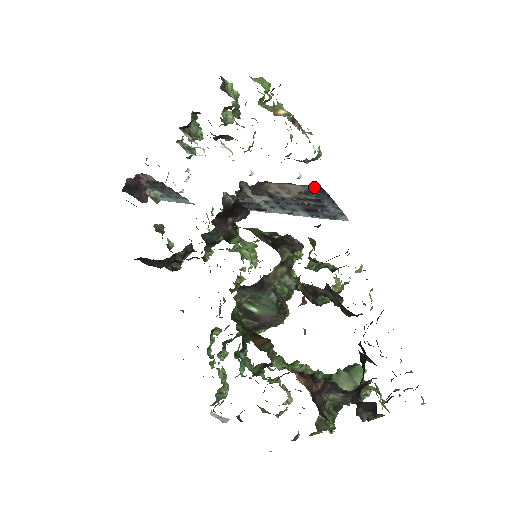
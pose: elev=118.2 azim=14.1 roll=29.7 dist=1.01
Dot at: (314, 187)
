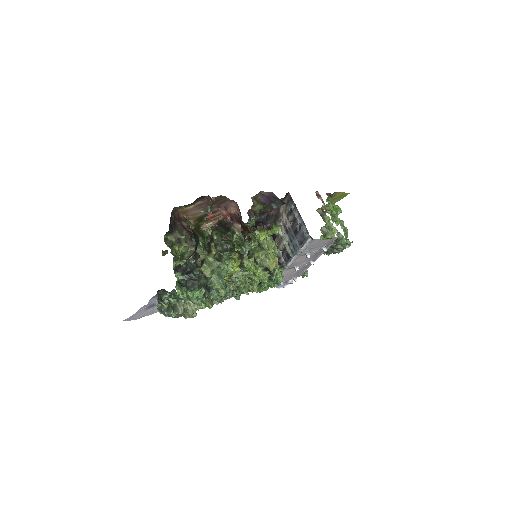
Dot at: (289, 197)
